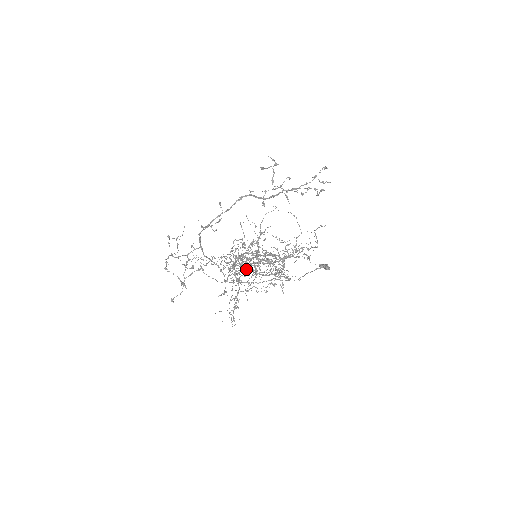
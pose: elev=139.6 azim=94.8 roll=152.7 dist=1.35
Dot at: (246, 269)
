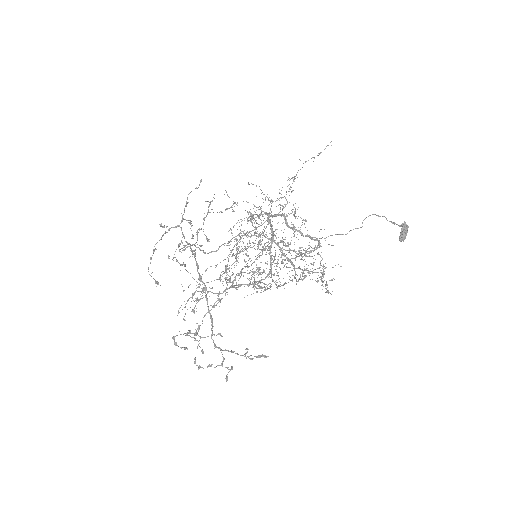
Dot at: occluded
